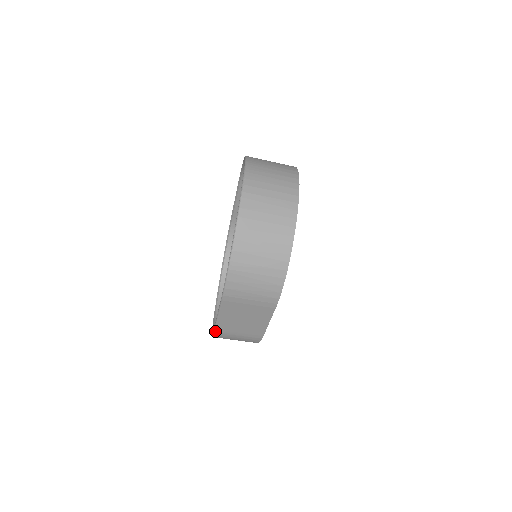
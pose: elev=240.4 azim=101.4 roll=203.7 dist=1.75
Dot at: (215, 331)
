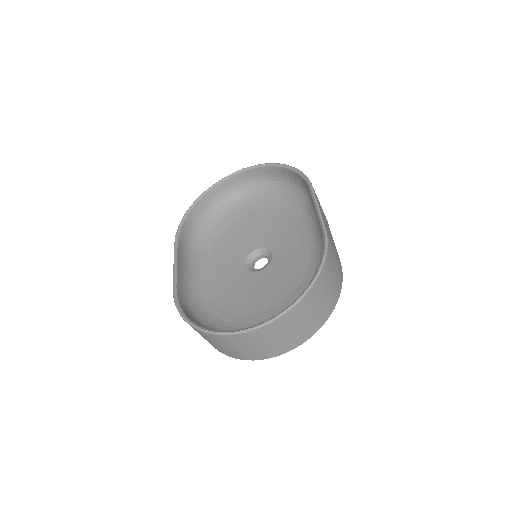
Dot at: (175, 242)
